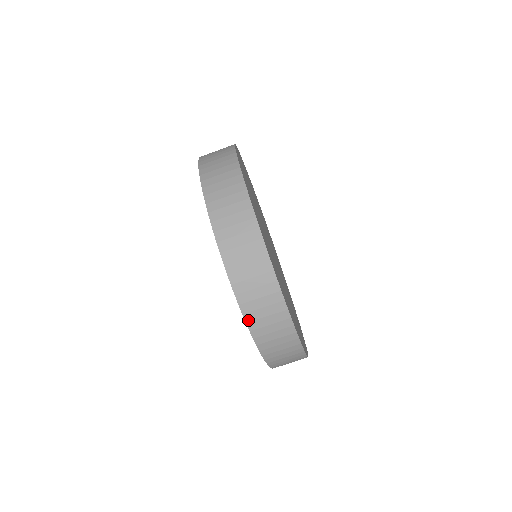
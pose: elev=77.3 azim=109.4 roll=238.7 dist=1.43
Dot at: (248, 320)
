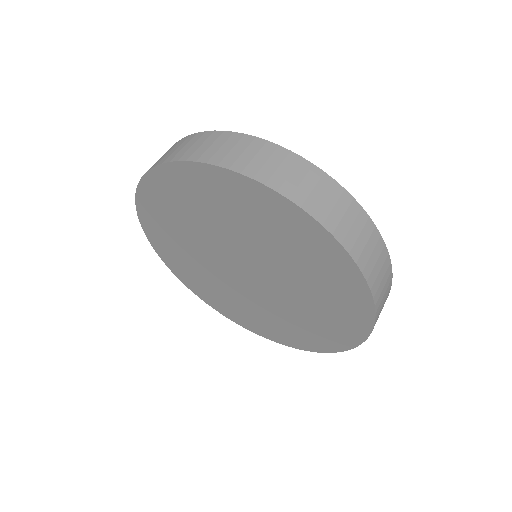
Dot at: (157, 165)
